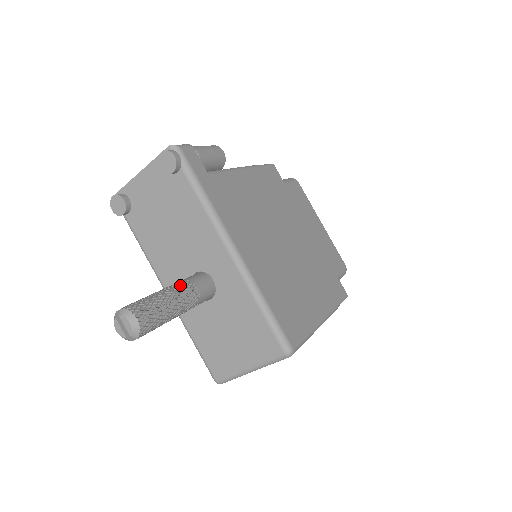
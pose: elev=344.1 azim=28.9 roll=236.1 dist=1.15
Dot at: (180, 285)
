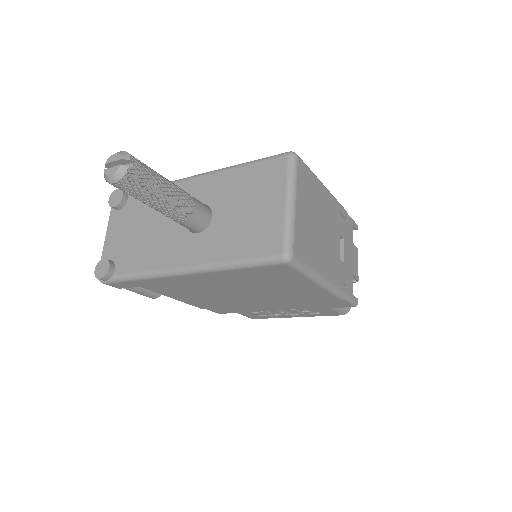
Dot at: occluded
